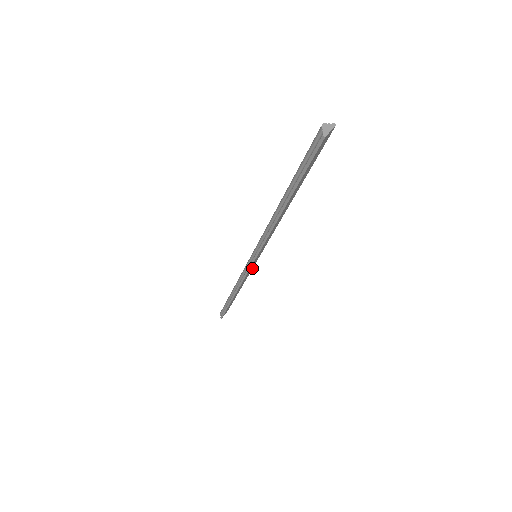
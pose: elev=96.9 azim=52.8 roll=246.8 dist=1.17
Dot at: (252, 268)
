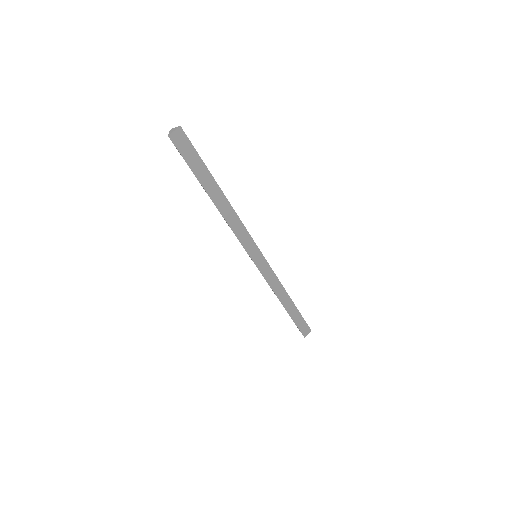
Dot at: (273, 272)
